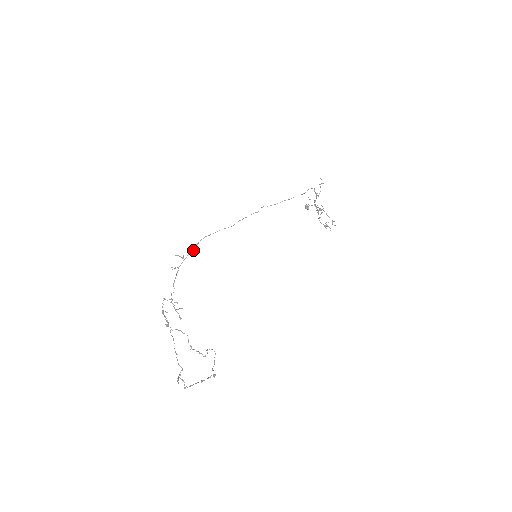
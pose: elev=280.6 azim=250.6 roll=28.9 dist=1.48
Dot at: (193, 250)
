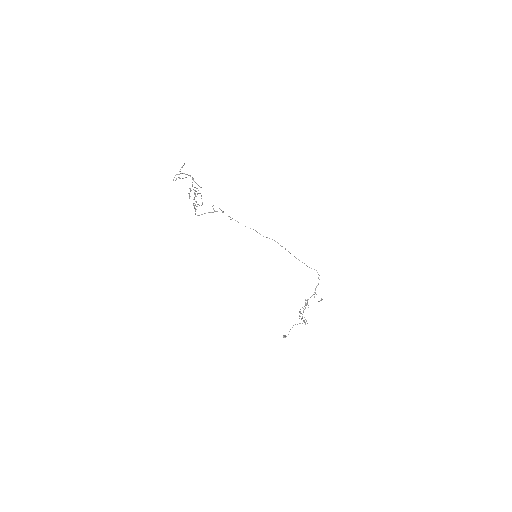
Dot at: occluded
